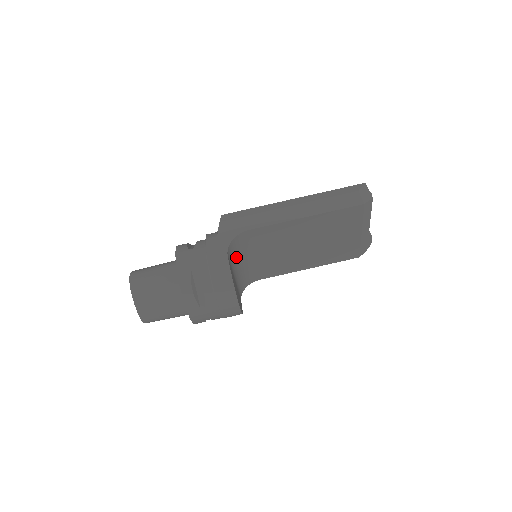
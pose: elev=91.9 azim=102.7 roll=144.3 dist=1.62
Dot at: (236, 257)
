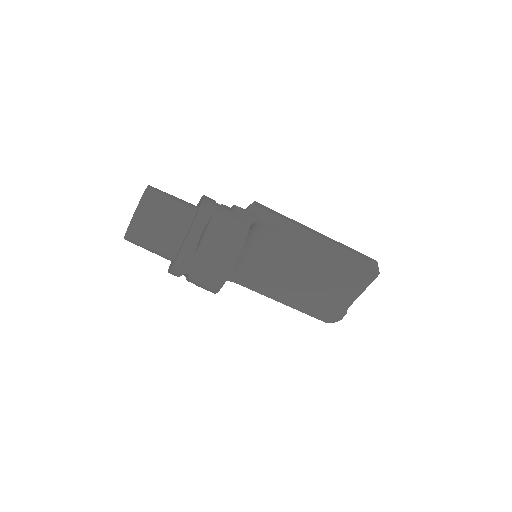
Dot at: (245, 241)
